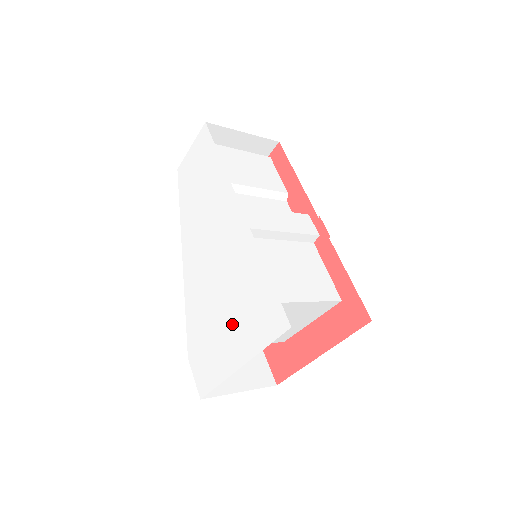
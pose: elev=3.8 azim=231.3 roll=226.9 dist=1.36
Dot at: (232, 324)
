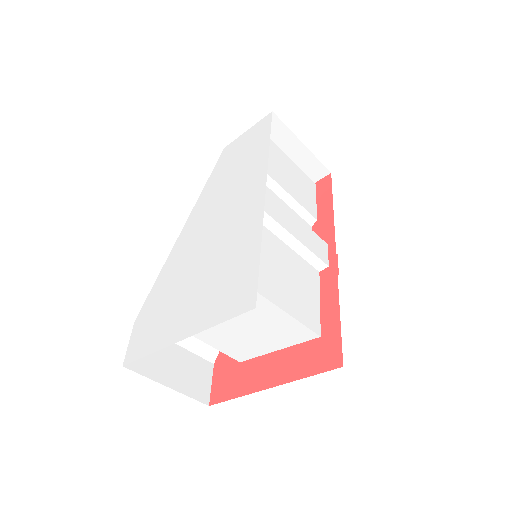
Dot at: (197, 295)
